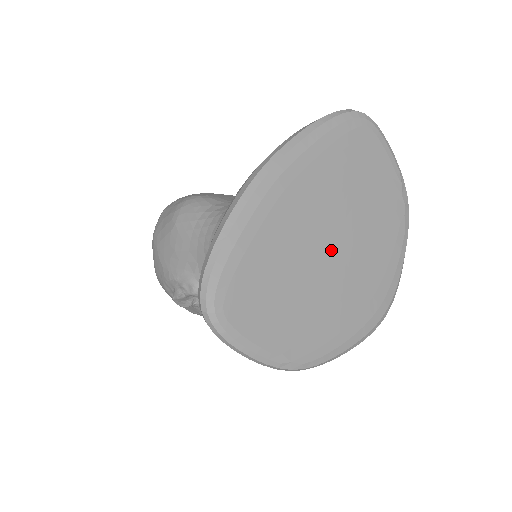
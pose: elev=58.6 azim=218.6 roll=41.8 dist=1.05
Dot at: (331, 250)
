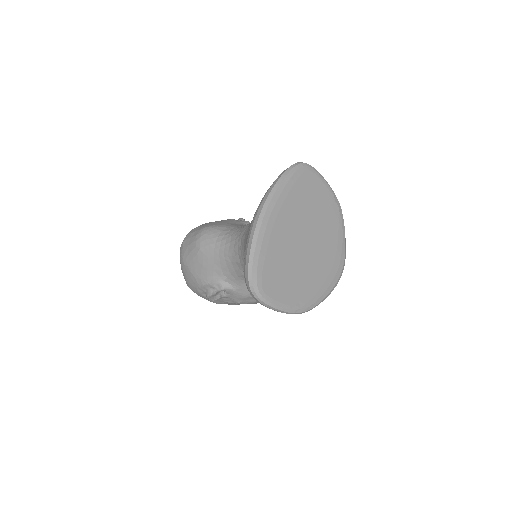
Dot at: (306, 243)
